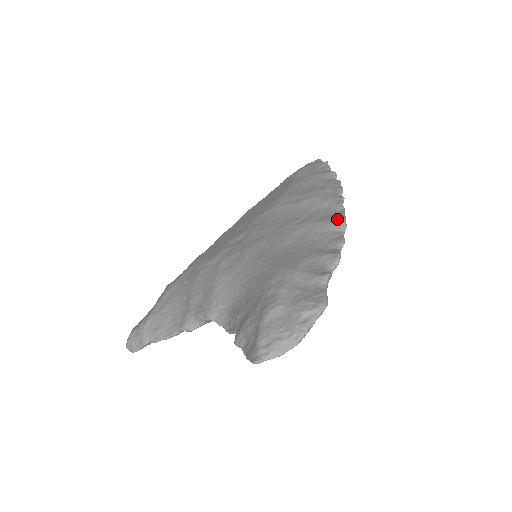
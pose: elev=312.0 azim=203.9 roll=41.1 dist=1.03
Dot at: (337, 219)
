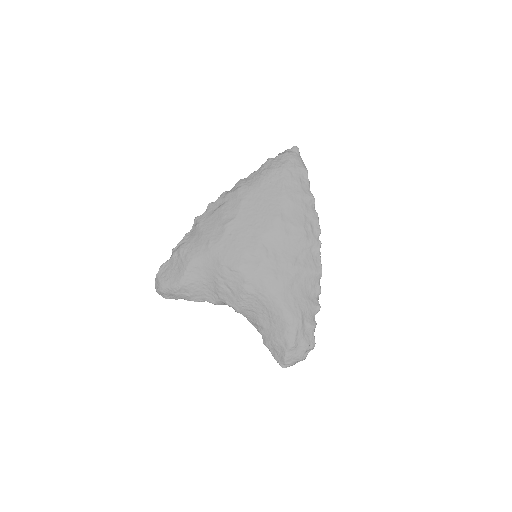
Dot at: (318, 271)
